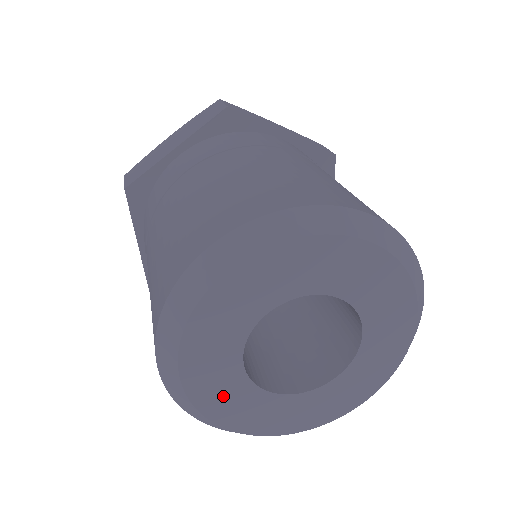
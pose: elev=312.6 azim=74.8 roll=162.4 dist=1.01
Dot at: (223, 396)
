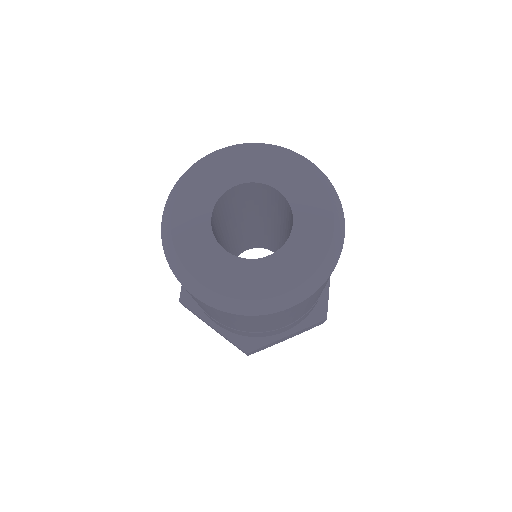
Dot at: (192, 237)
